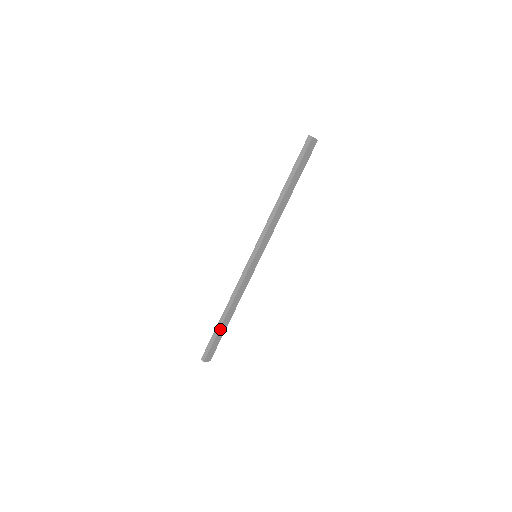
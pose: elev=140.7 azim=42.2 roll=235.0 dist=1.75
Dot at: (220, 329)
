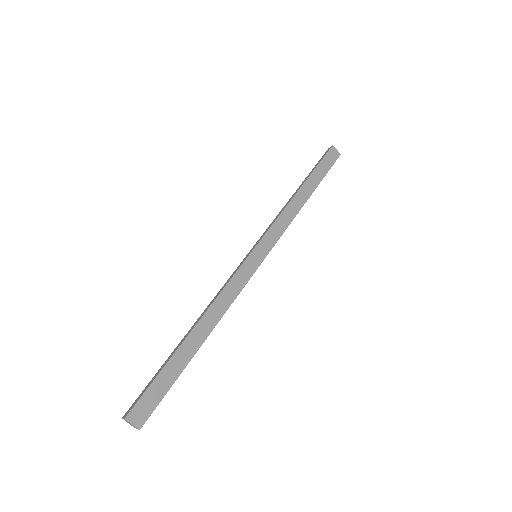
Dot at: (175, 355)
